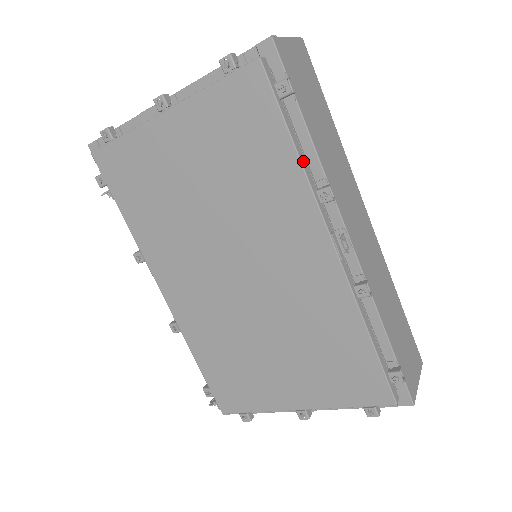
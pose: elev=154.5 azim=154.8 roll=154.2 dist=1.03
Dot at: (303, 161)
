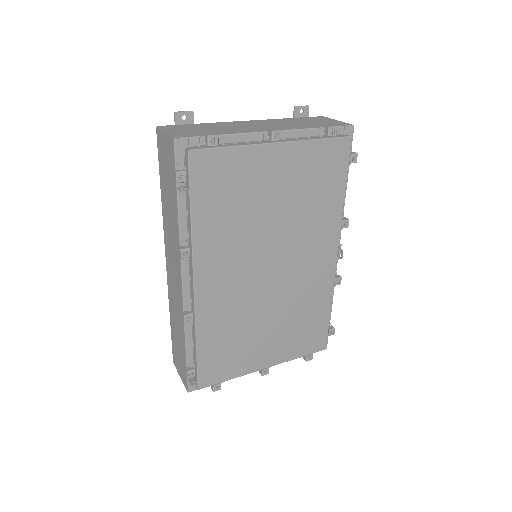
Dot at: (342, 202)
